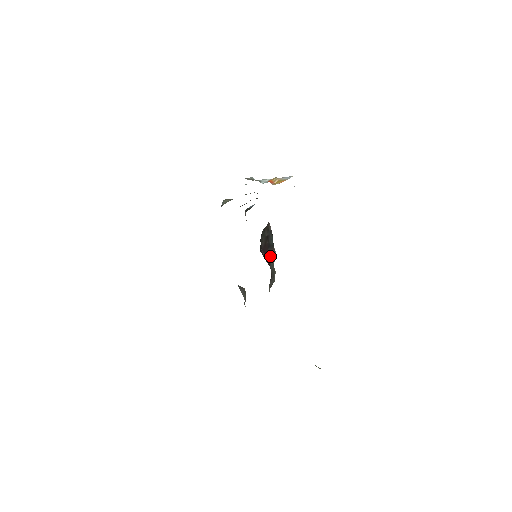
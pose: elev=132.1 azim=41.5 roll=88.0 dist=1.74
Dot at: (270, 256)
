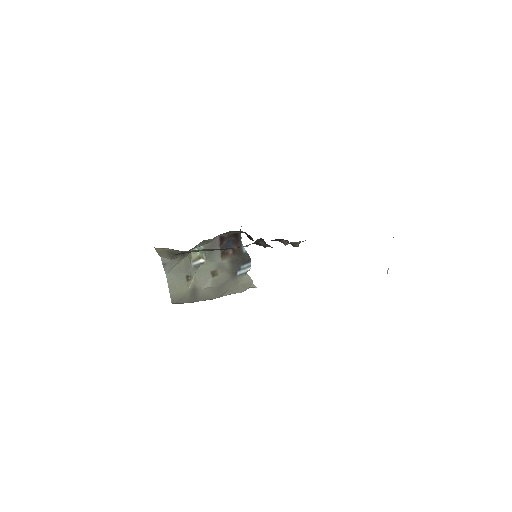
Dot at: occluded
